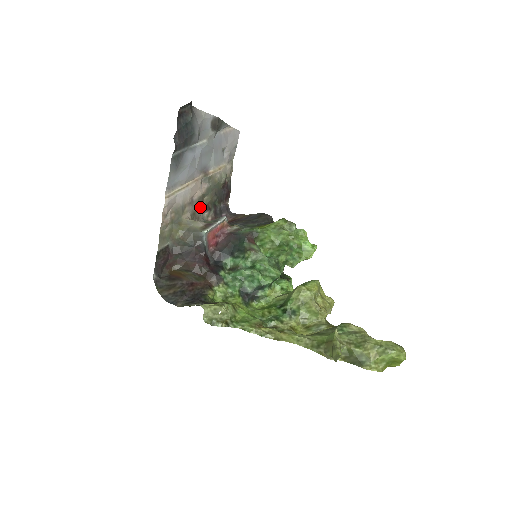
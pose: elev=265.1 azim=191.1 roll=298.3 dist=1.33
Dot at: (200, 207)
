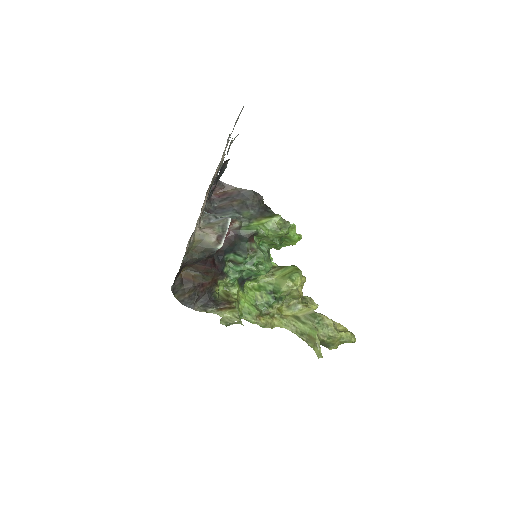
Dot at: occluded
